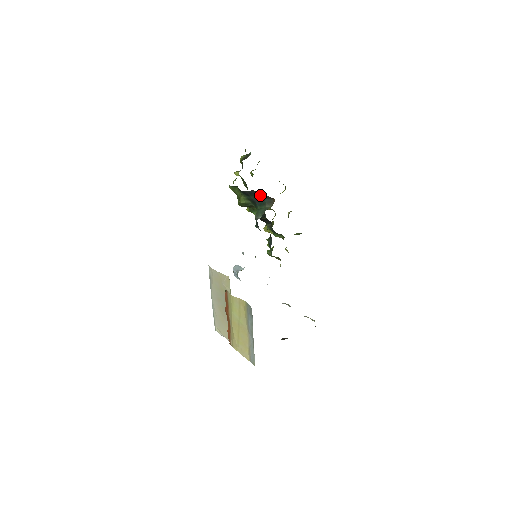
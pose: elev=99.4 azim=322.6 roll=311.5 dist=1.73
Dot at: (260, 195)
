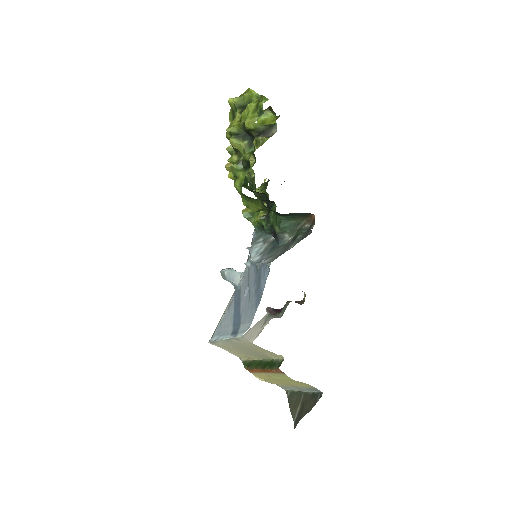
Dot at: occluded
